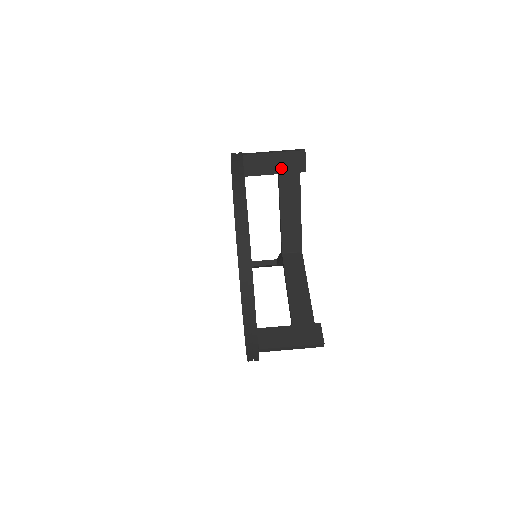
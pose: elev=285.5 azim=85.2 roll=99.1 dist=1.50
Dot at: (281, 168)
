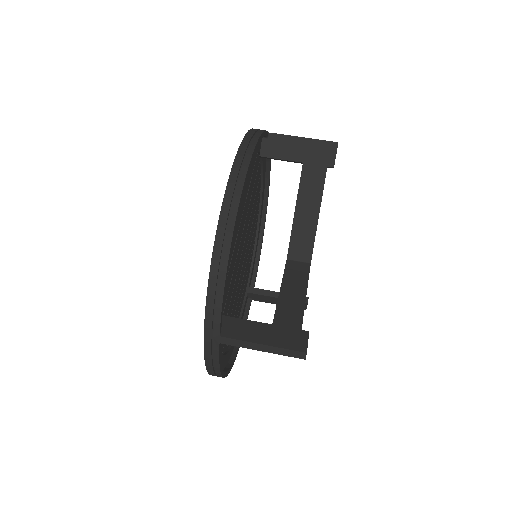
Dot at: (307, 156)
